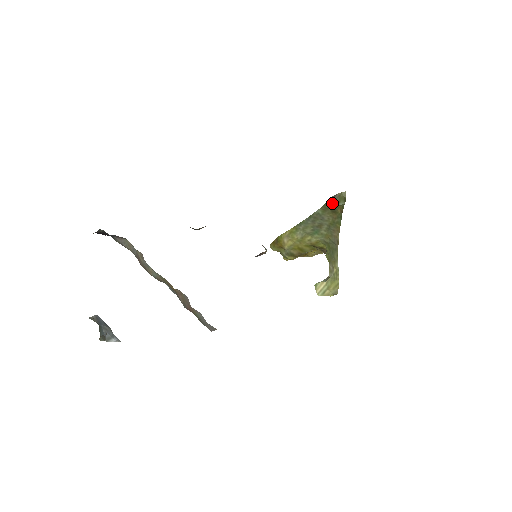
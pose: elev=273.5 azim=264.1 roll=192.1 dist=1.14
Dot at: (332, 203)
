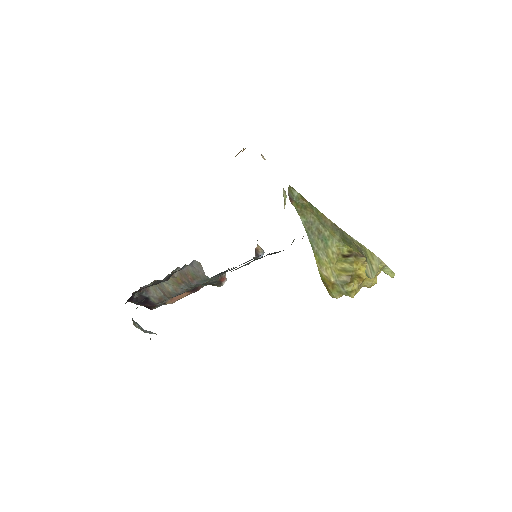
Dot at: (295, 202)
